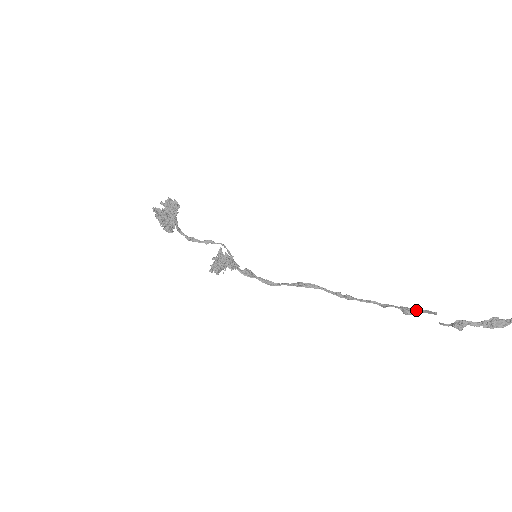
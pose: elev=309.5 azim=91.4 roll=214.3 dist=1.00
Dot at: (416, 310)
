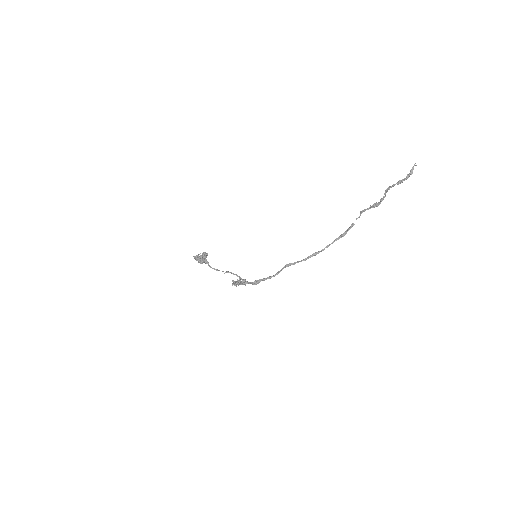
Dot at: (346, 231)
